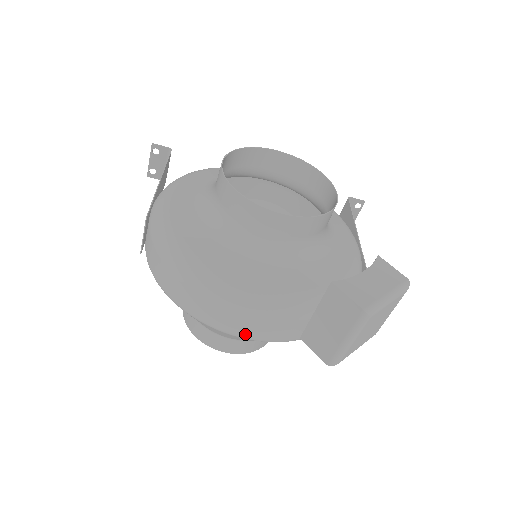
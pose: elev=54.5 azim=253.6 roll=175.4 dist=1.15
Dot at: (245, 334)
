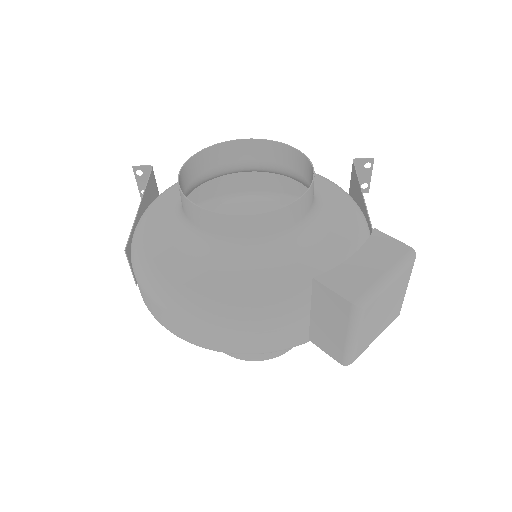
Dot at: (245, 350)
